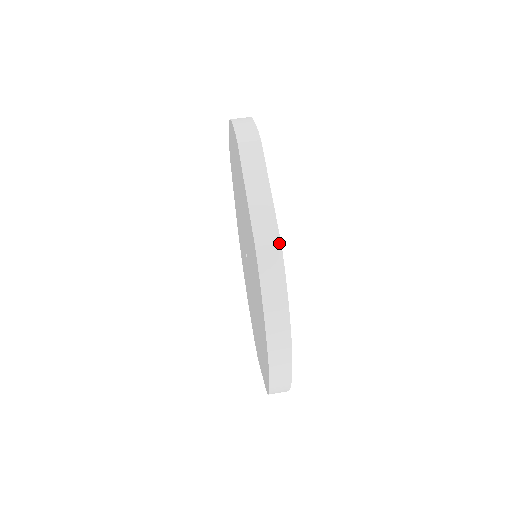
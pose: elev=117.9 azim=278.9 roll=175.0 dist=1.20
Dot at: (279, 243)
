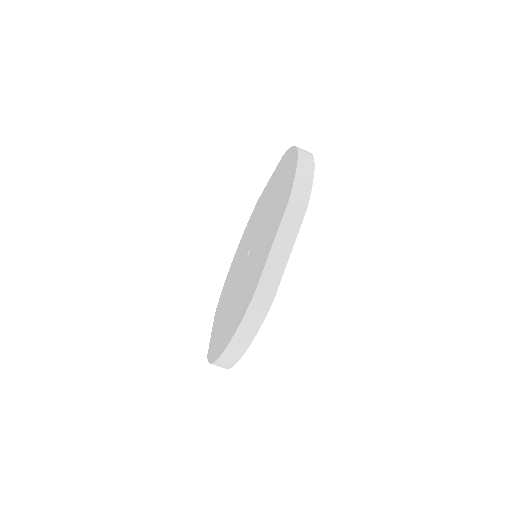
Dot at: (272, 300)
